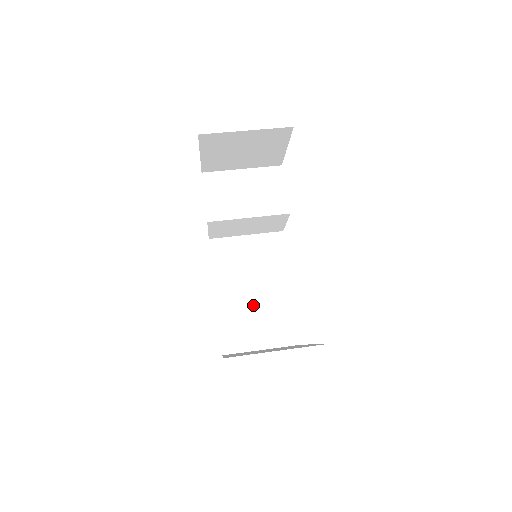
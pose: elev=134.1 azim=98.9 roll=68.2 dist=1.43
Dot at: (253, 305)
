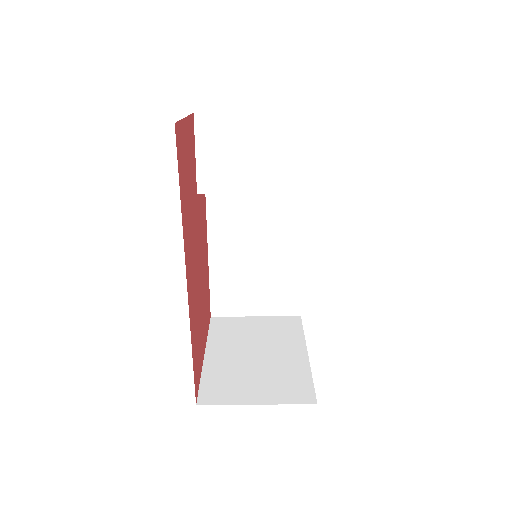
Dot at: (252, 269)
